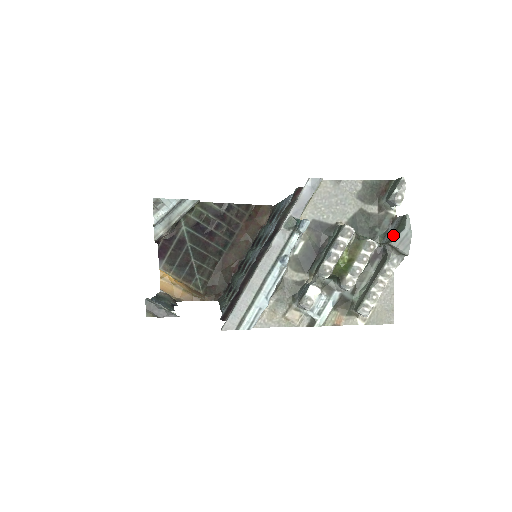
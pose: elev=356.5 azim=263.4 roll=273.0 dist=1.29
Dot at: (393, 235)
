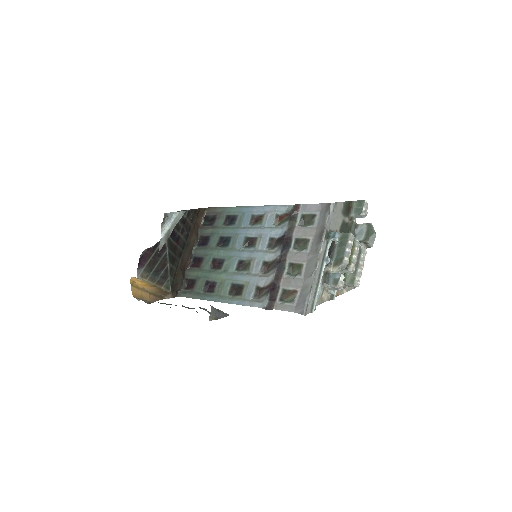
Dot at: (367, 236)
